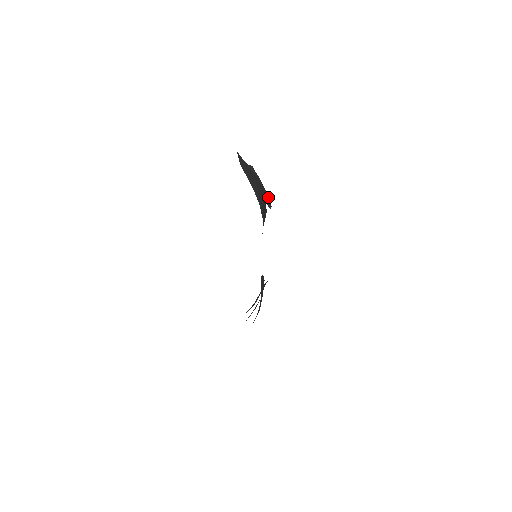
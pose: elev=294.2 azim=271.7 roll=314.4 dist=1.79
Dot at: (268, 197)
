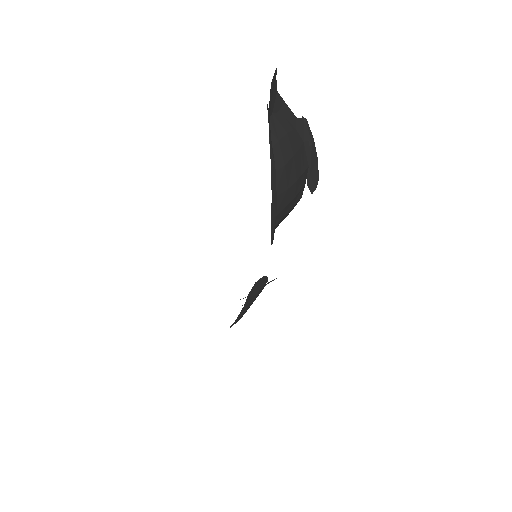
Dot at: (317, 173)
